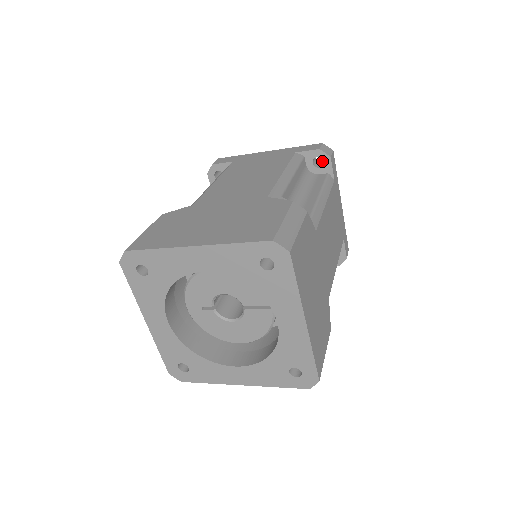
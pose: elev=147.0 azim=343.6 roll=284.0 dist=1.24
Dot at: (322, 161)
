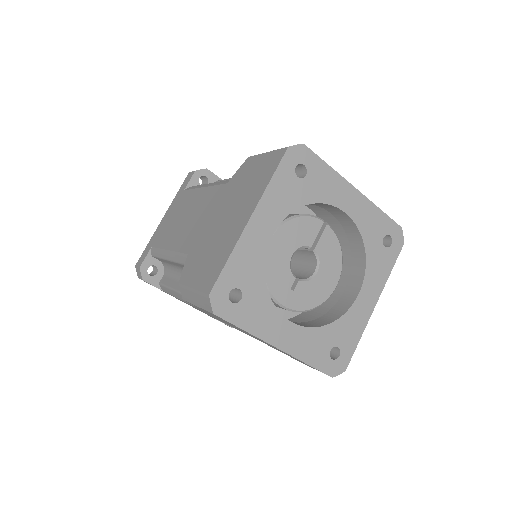
Dot at: (201, 184)
